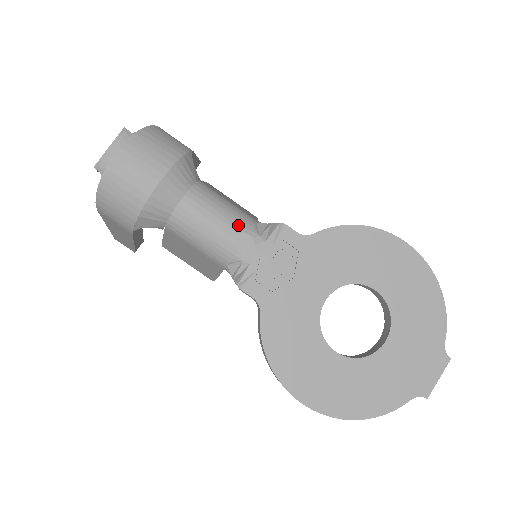
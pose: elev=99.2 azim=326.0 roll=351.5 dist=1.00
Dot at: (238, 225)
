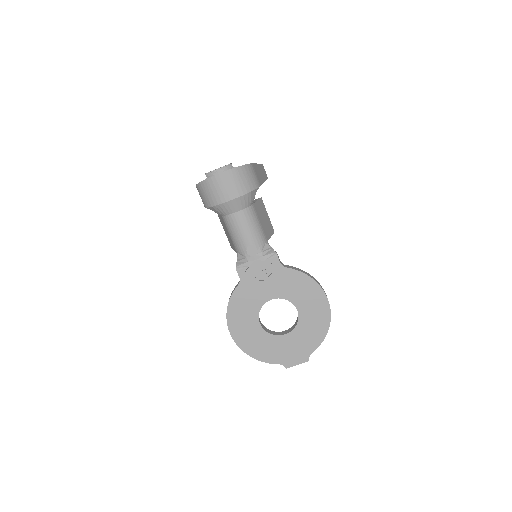
Dot at: (255, 241)
